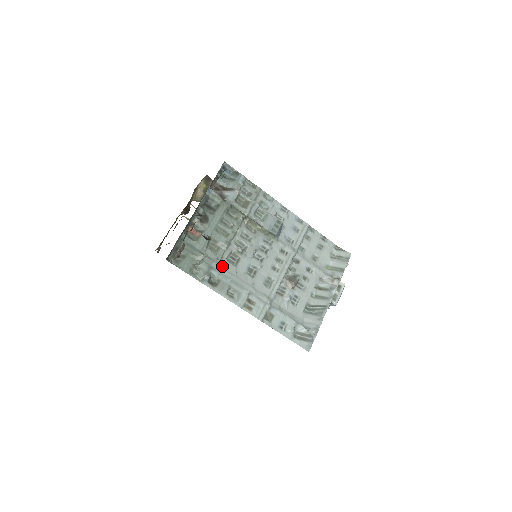
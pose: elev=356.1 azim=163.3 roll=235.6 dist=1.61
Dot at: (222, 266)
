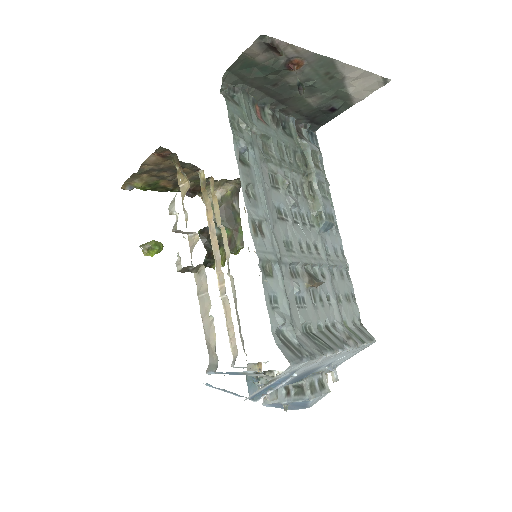
Dot at: (261, 164)
